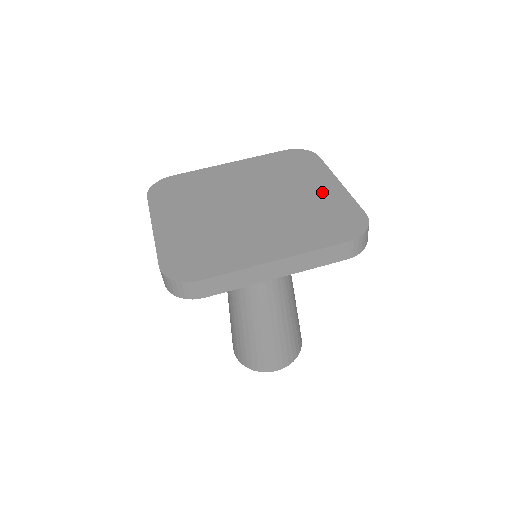
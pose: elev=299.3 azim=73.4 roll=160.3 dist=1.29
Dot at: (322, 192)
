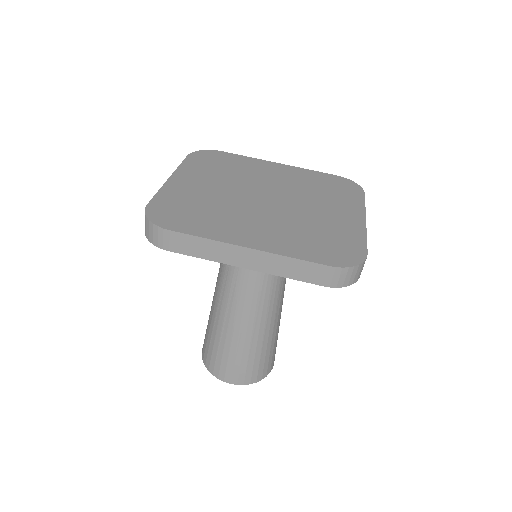
Dot at: (341, 219)
